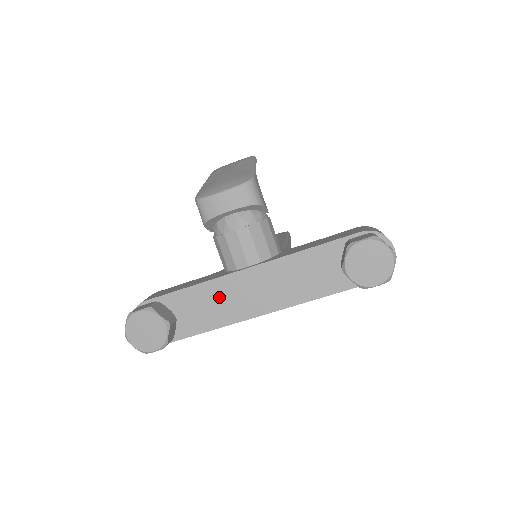
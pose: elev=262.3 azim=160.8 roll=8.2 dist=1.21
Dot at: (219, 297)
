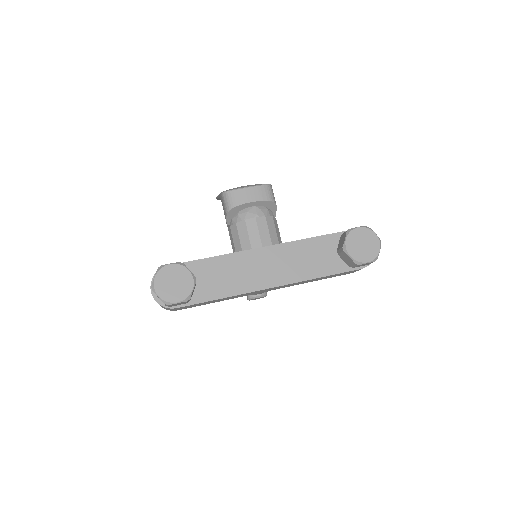
Dot at: (236, 269)
